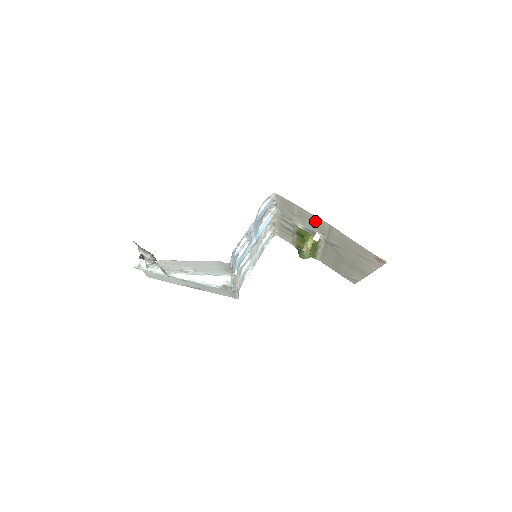
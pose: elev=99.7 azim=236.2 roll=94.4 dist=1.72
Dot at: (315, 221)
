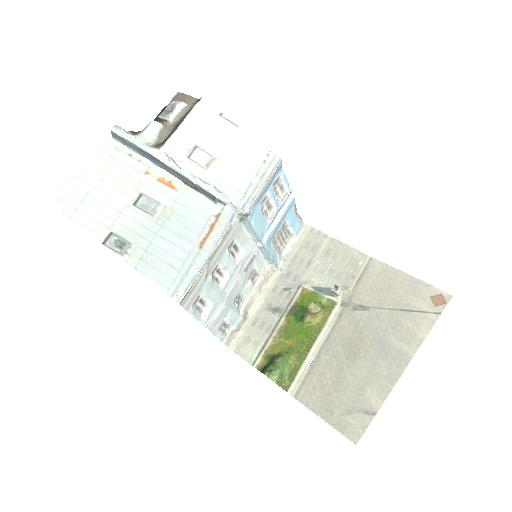
Dot at: (346, 260)
